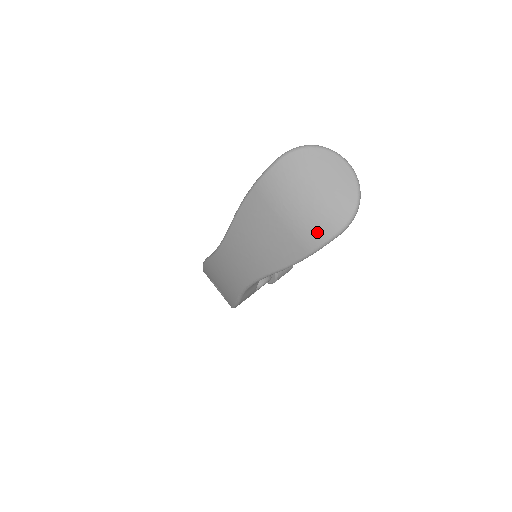
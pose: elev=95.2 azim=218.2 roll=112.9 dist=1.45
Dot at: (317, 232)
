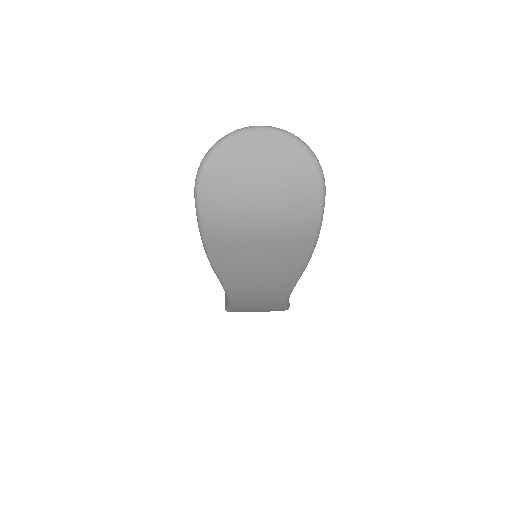
Dot at: (304, 216)
